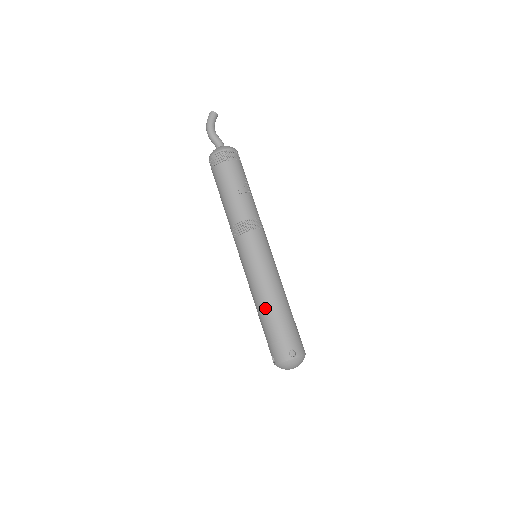
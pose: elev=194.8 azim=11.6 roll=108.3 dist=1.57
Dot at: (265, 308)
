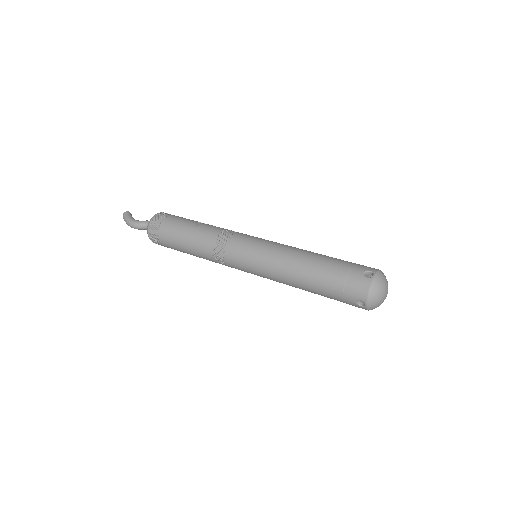
Dot at: (304, 271)
